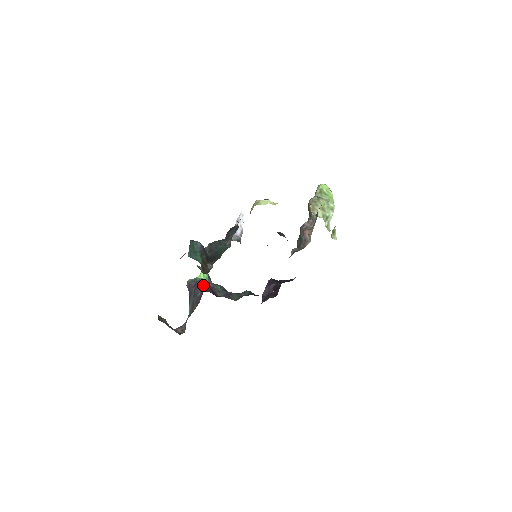
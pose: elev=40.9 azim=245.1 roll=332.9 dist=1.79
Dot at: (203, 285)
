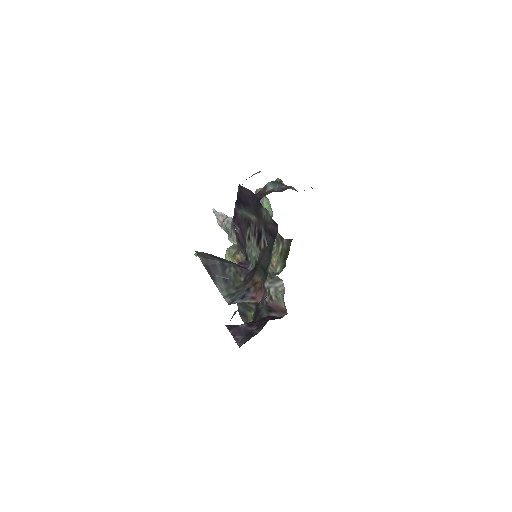
Dot at: occluded
